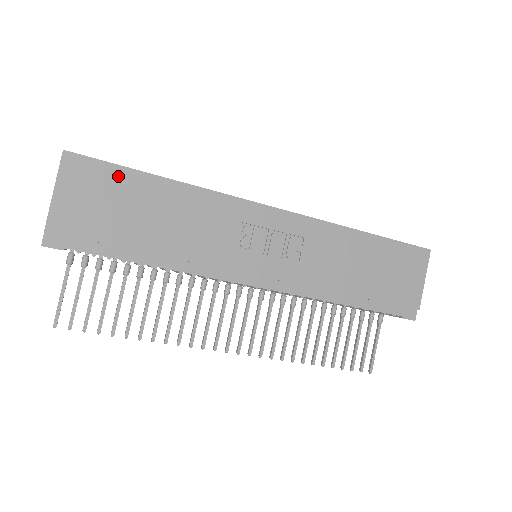
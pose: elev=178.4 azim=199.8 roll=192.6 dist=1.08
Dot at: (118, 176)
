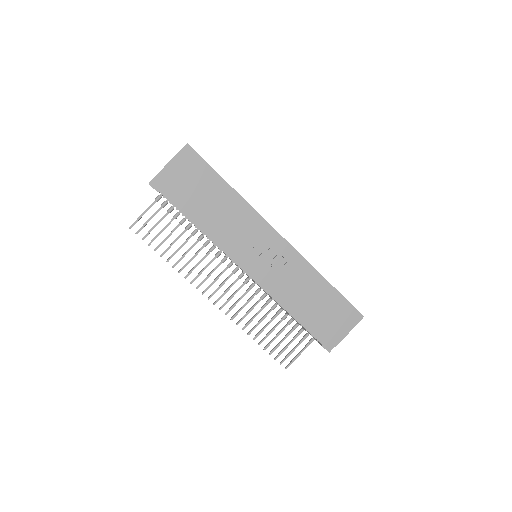
Dot at: (206, 171)
